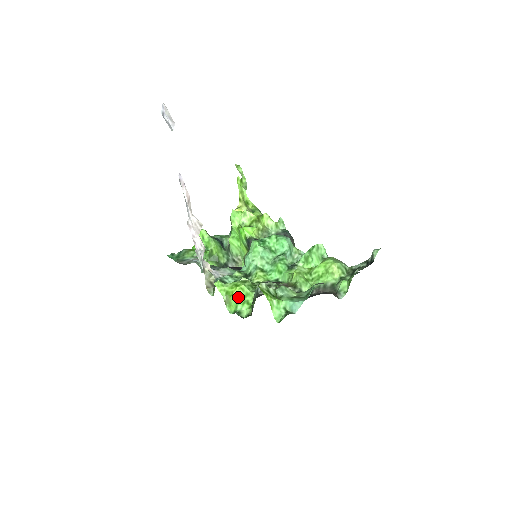
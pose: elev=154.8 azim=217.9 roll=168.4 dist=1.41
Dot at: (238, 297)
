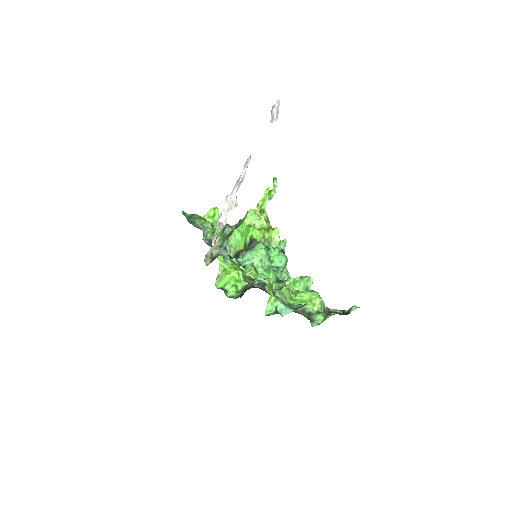
Dot at: (232, 278)
